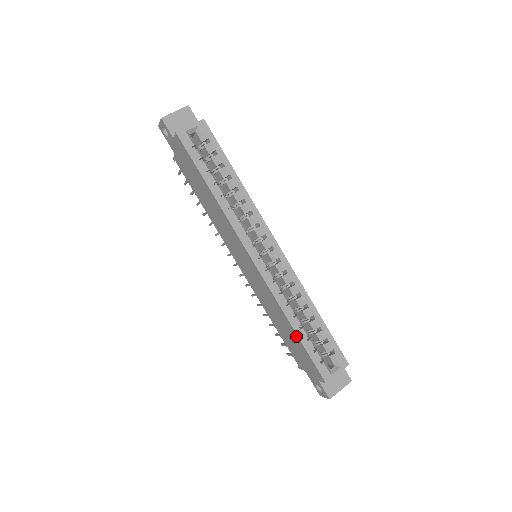
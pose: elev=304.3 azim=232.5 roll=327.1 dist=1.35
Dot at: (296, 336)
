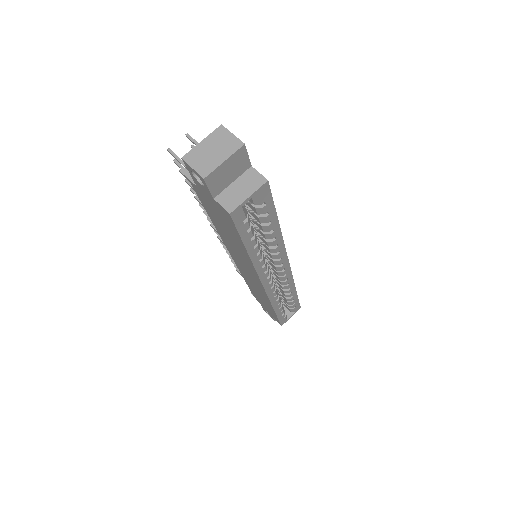
Dot at: occluded
